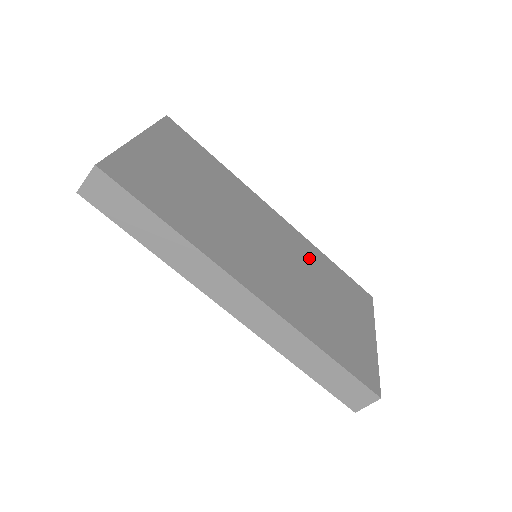
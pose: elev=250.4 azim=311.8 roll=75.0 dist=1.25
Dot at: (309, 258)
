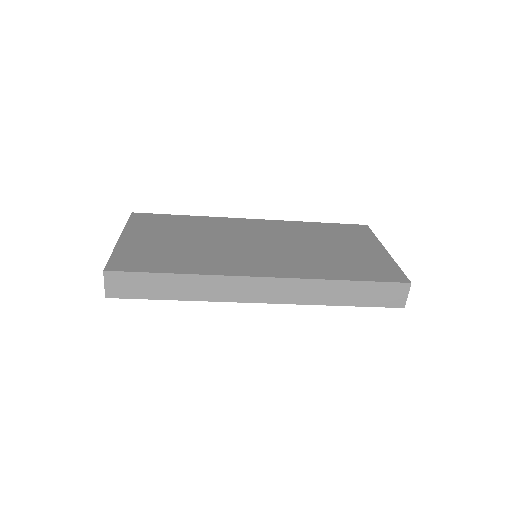
Dot at: (297, 231)
